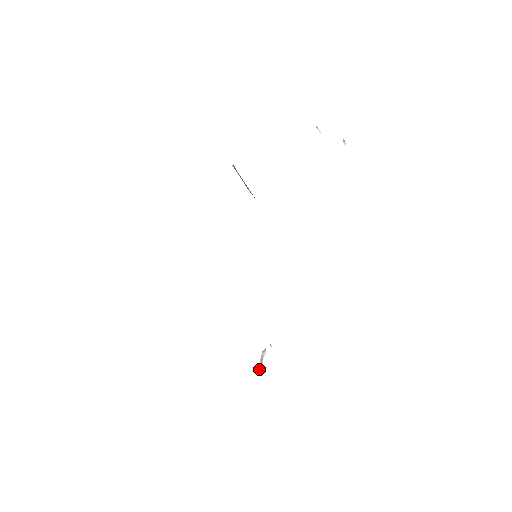
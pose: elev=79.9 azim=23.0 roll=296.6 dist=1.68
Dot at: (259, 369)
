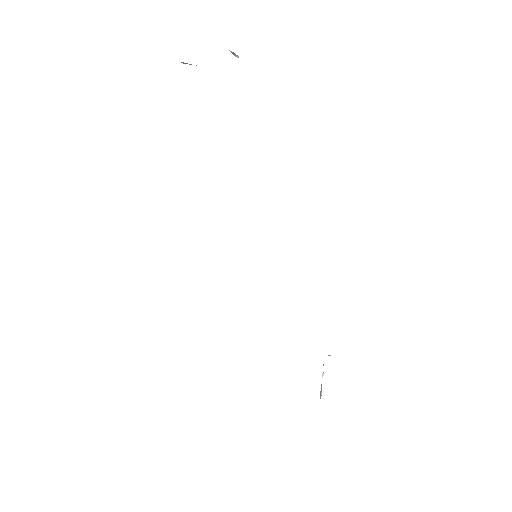
Dot at: (320, 395)
